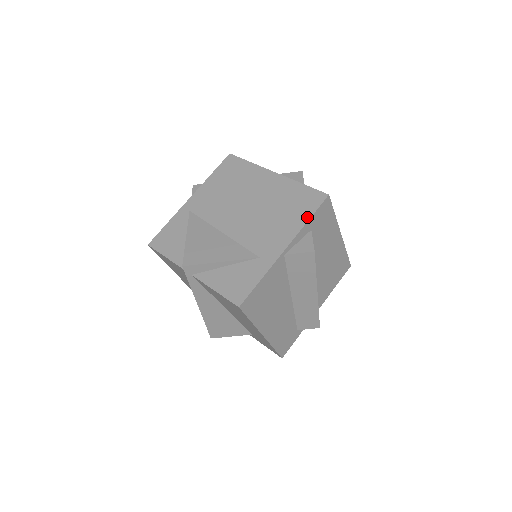
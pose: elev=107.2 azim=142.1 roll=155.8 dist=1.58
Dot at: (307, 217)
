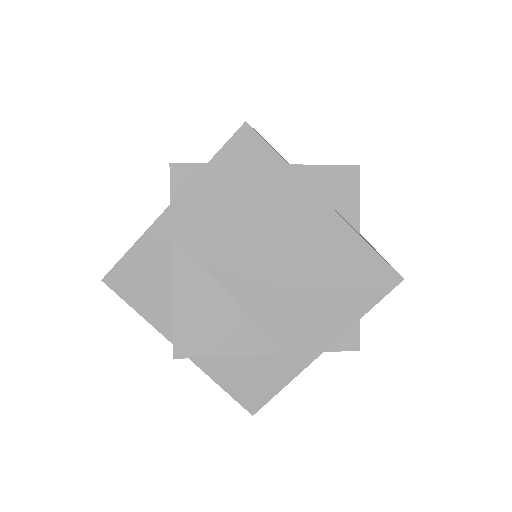
Dot at: (364, 309)
